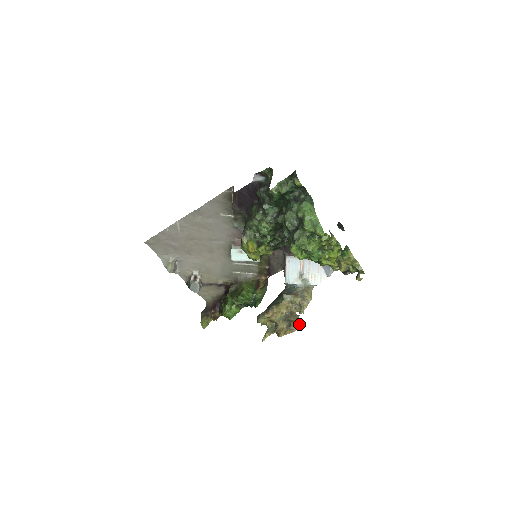
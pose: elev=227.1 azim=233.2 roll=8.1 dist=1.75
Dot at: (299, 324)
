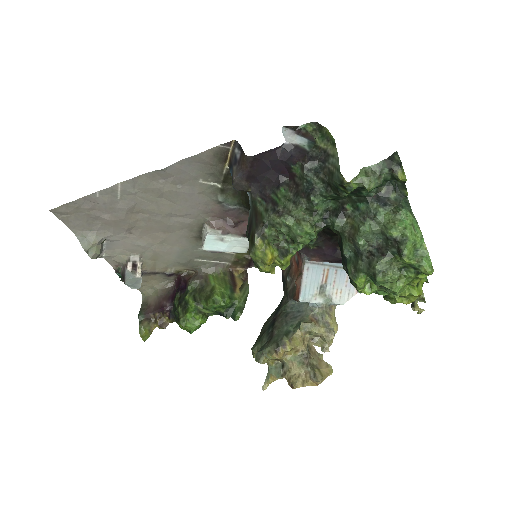
Dot at: (328, 373)
